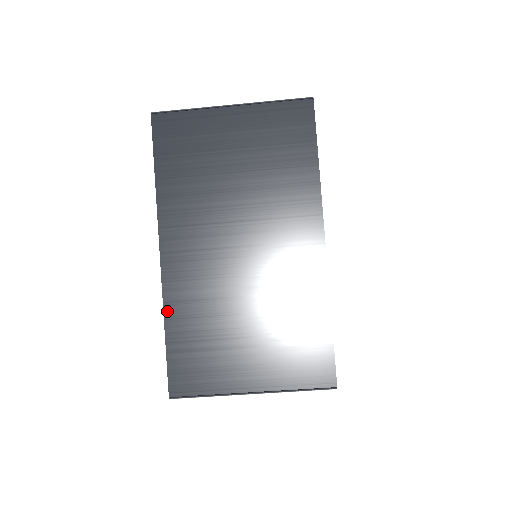
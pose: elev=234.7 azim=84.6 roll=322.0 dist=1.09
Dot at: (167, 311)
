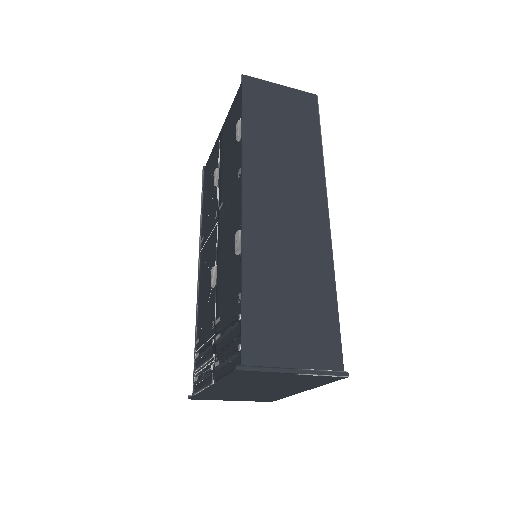
Dot at: (201, 393)
